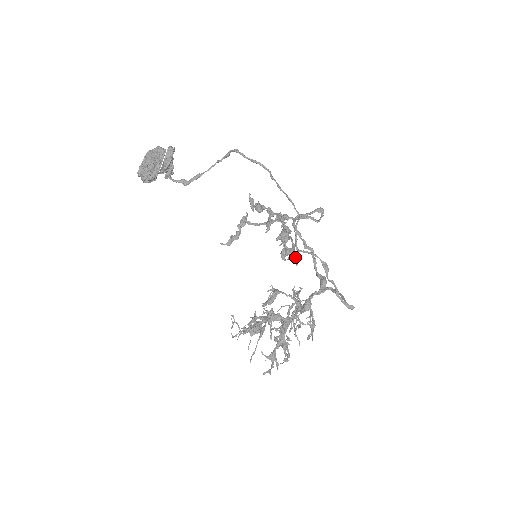
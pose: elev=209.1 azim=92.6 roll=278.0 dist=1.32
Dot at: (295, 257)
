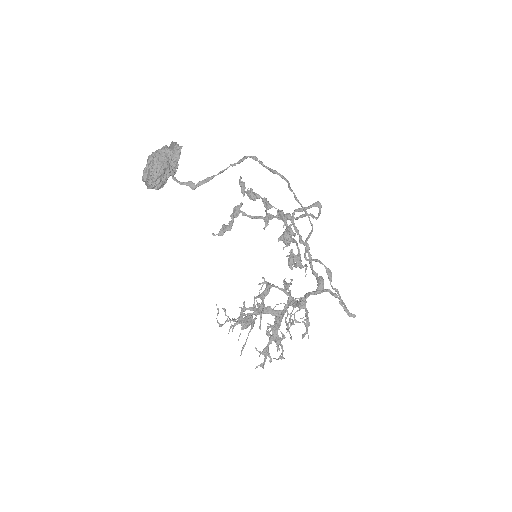
Dot at: (302, 266)
